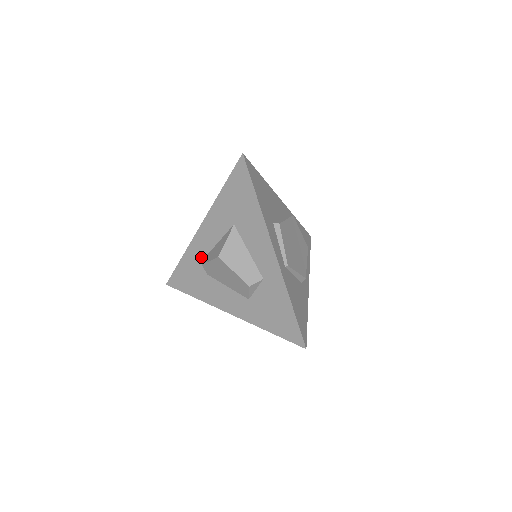
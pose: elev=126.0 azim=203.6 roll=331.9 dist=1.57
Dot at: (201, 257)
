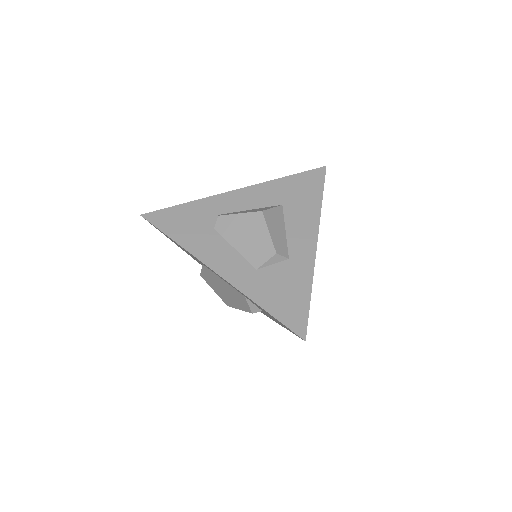
Dot at: (218, 212)
